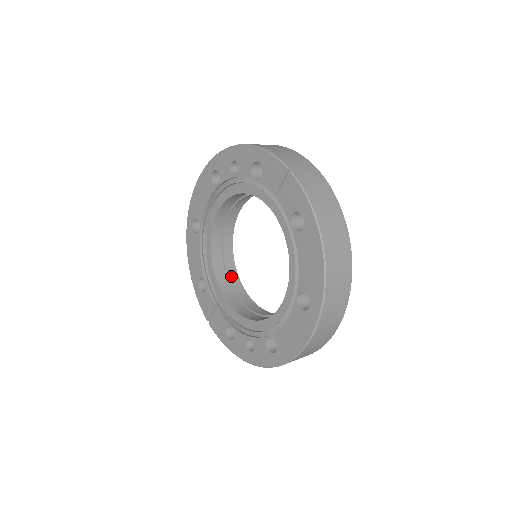
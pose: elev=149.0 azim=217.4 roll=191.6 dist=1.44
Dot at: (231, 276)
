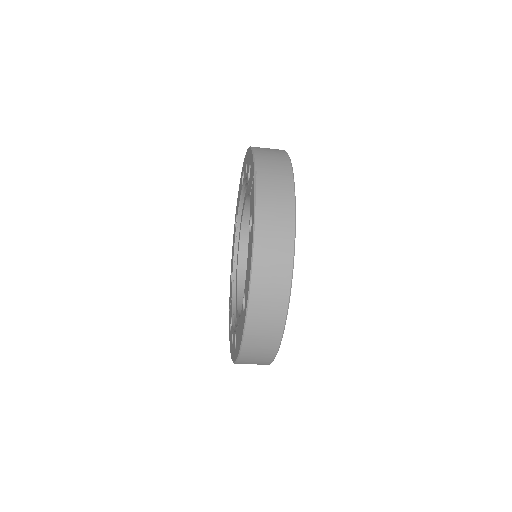
Dot at: occluded
